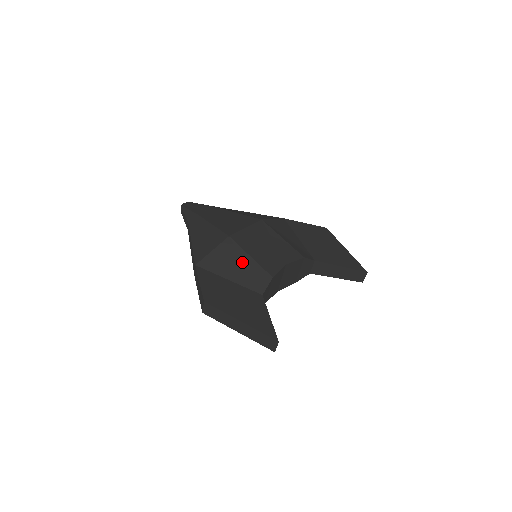
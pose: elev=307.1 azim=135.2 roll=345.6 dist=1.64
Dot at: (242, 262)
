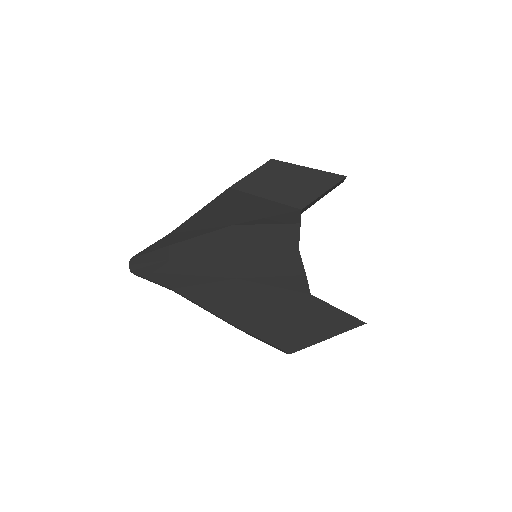
Dot at: (270, 287)
